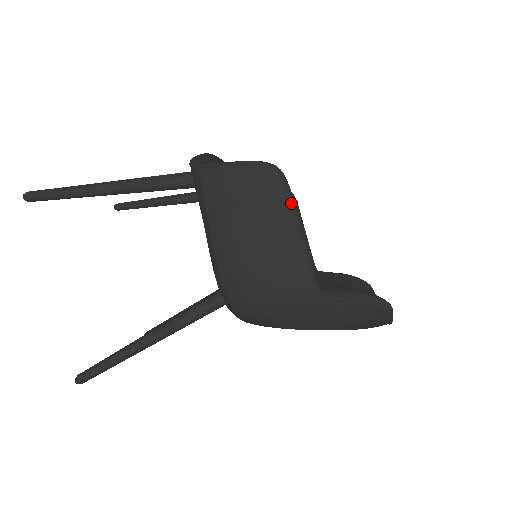
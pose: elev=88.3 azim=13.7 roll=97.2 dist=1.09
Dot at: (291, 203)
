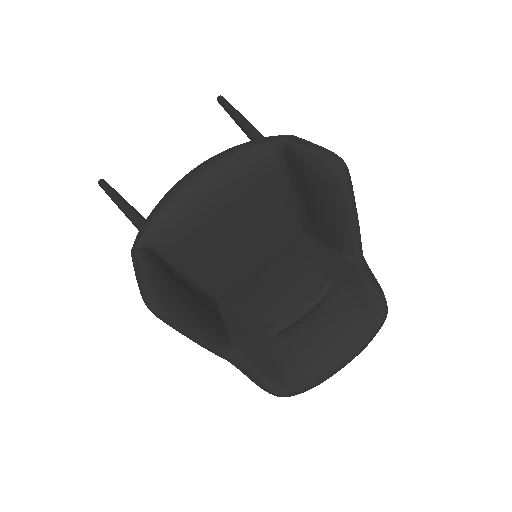
Dot at: occluded
